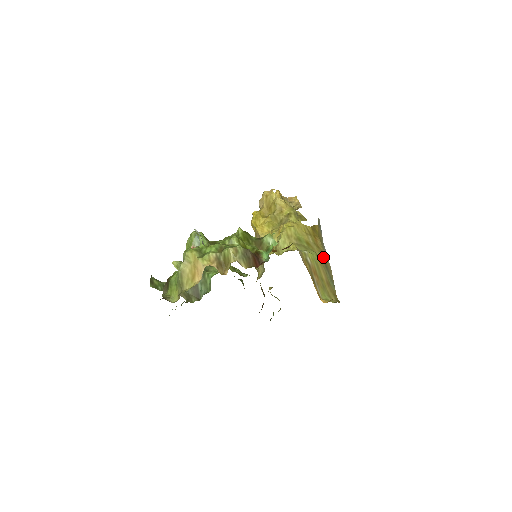
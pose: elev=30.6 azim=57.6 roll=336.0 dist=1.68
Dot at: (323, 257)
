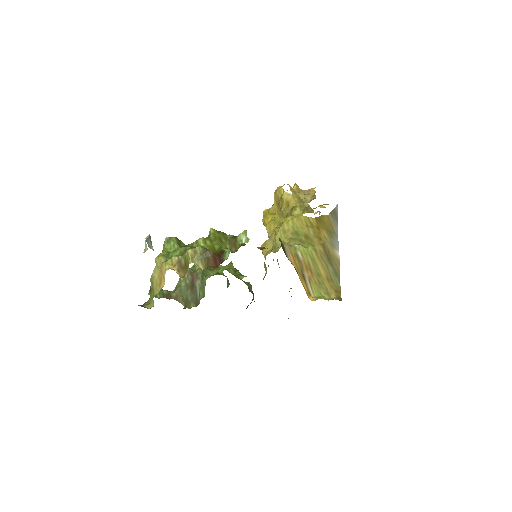
Dot at: (325, 250)
